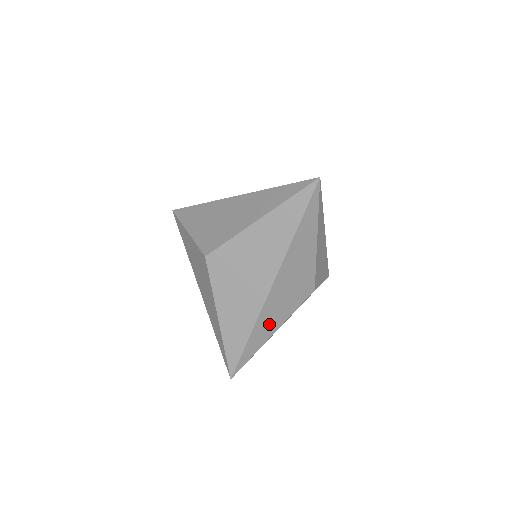
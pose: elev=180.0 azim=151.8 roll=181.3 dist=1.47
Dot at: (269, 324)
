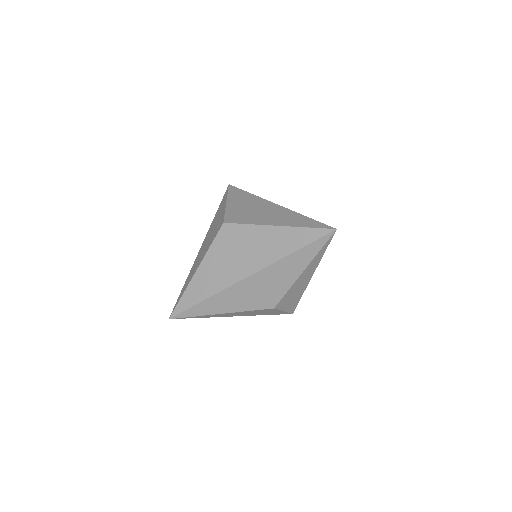
Dot at: (225, 303)
